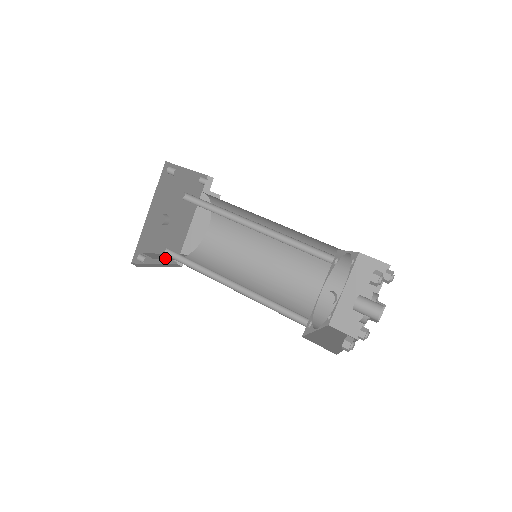
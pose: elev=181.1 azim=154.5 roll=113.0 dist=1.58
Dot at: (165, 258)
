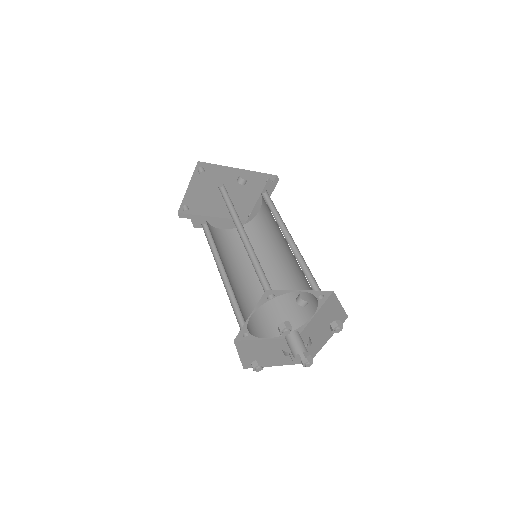
Dot at: occluded
